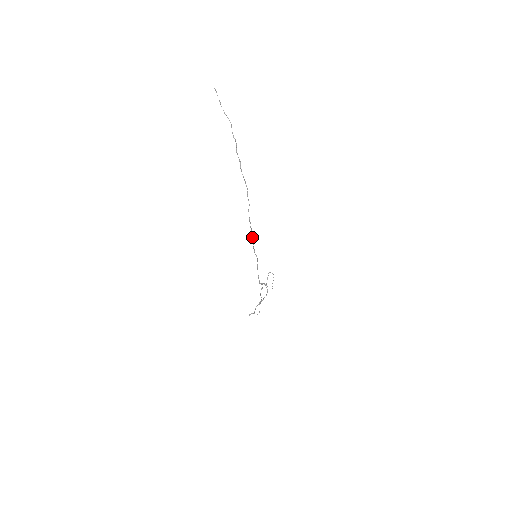
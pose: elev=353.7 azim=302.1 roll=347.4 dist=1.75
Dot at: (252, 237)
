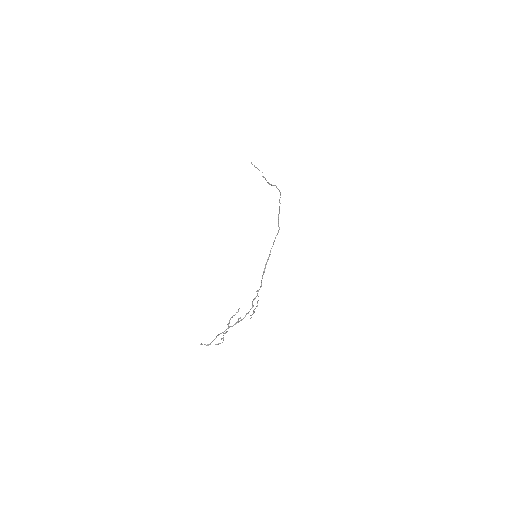
Dot at: (279, 212)
